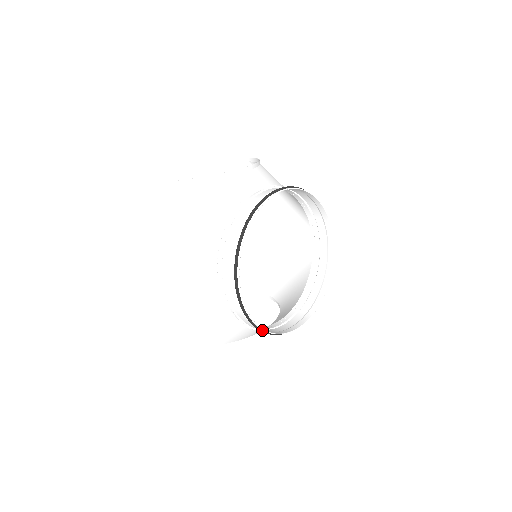
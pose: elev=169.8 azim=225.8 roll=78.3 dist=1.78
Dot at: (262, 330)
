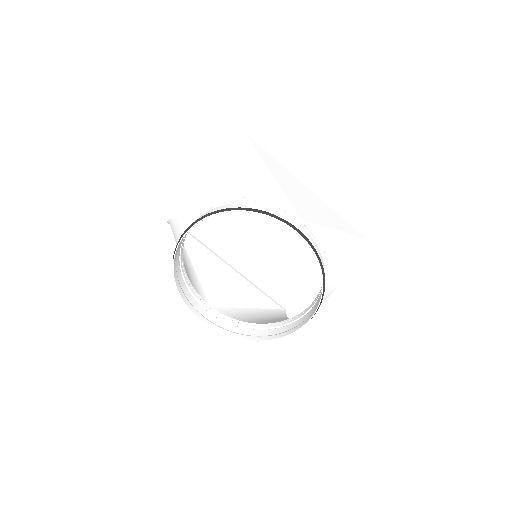
Dot at: (255, 340)
